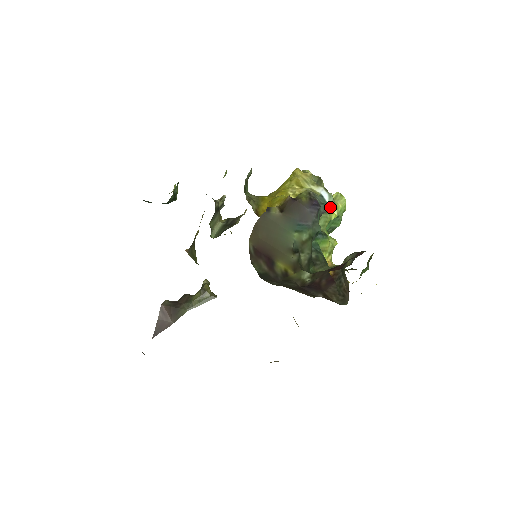
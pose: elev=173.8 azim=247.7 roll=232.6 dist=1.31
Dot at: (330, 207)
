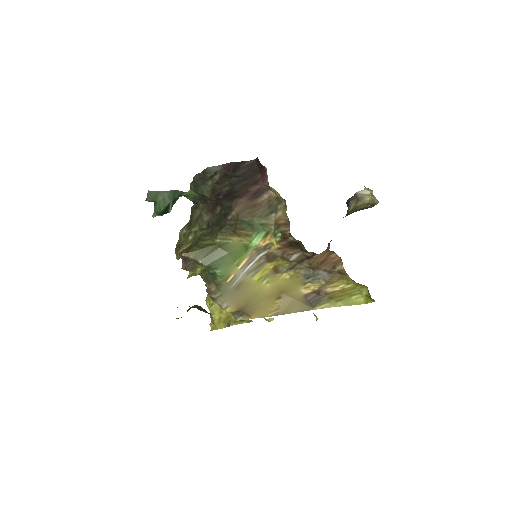
Dot at: occluded
